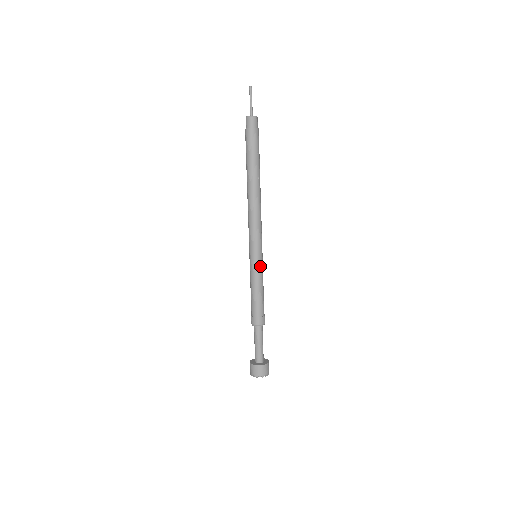
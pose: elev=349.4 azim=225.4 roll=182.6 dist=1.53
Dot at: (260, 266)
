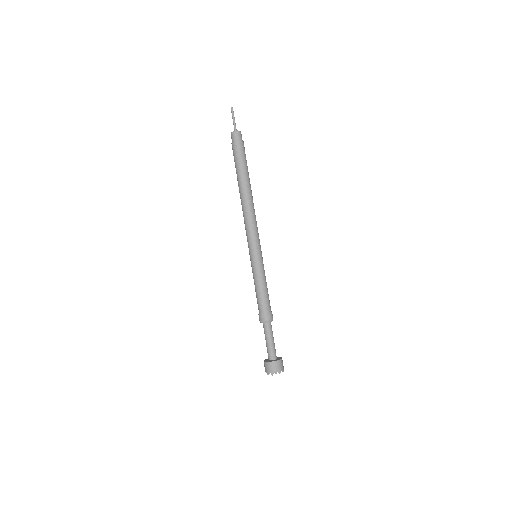
Dot at: (263, 264)
